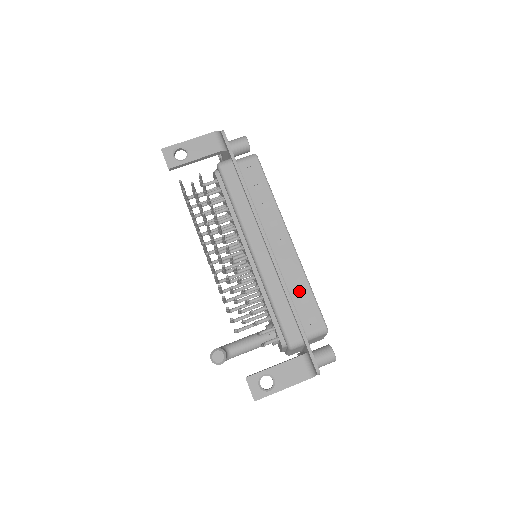
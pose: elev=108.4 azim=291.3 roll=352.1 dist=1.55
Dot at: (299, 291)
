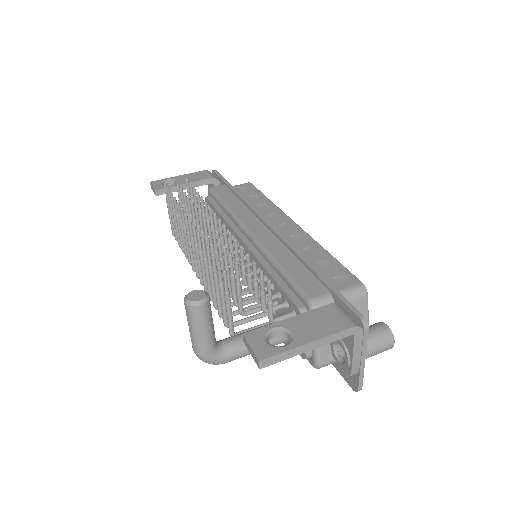
Dot at: (314, 257)
